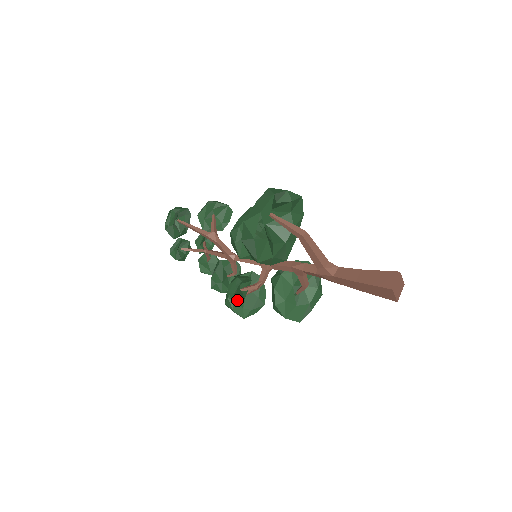
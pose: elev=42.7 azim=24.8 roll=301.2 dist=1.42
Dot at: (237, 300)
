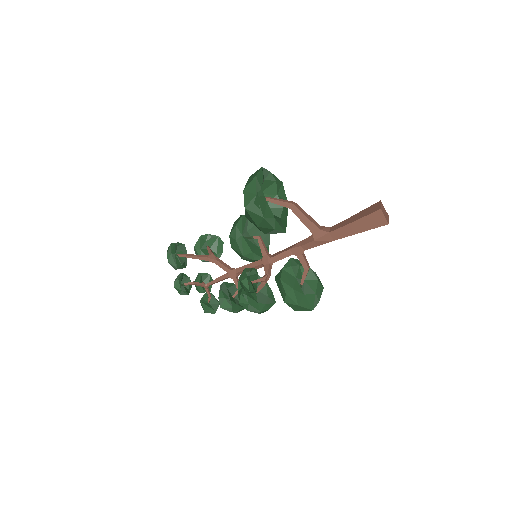
Dot at: (251, 288)
